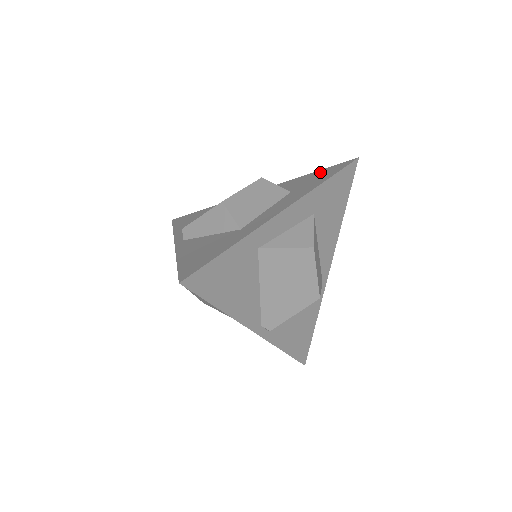
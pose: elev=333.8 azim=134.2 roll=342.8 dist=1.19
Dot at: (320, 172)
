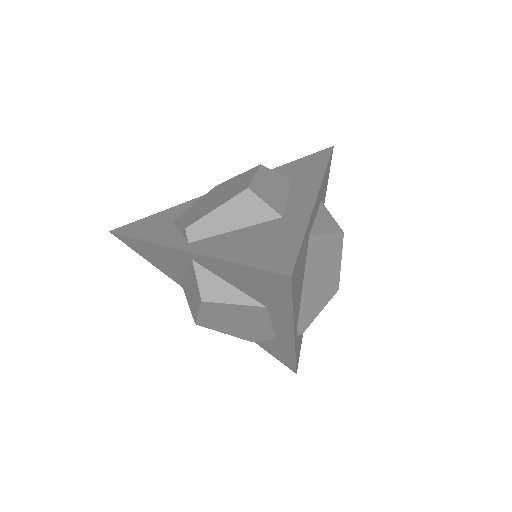
Dot at: (301, 161)
